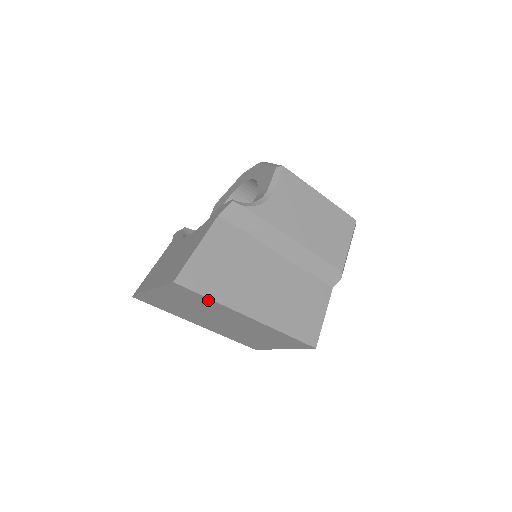
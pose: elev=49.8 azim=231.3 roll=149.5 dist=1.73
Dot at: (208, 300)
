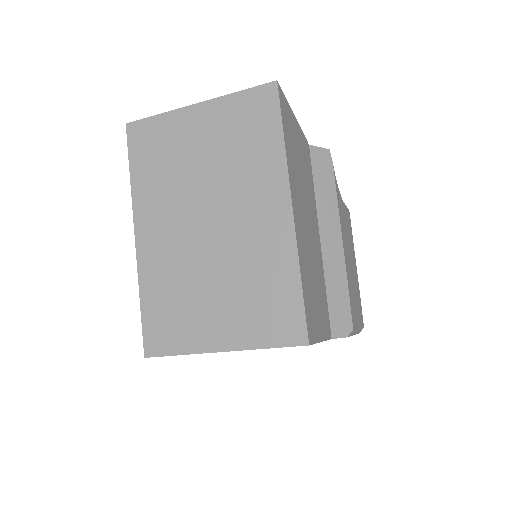
Dot at: (275, 141)
